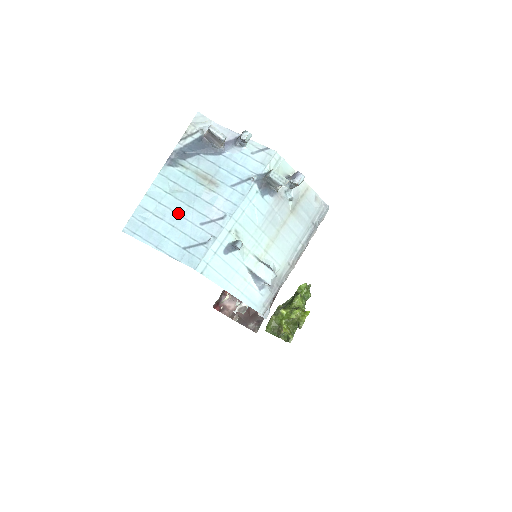
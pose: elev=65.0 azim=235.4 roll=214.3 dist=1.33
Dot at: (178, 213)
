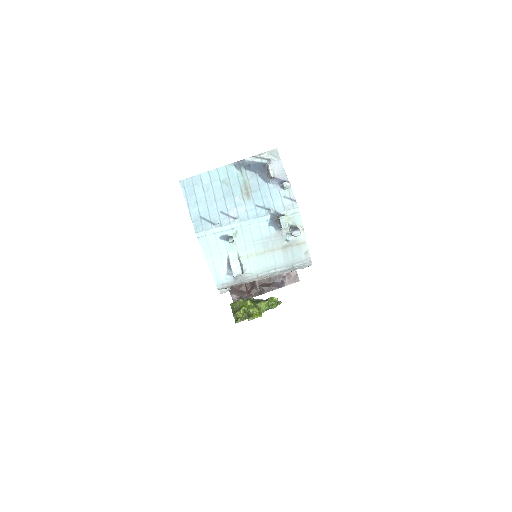
Dot at: (215, 196)
